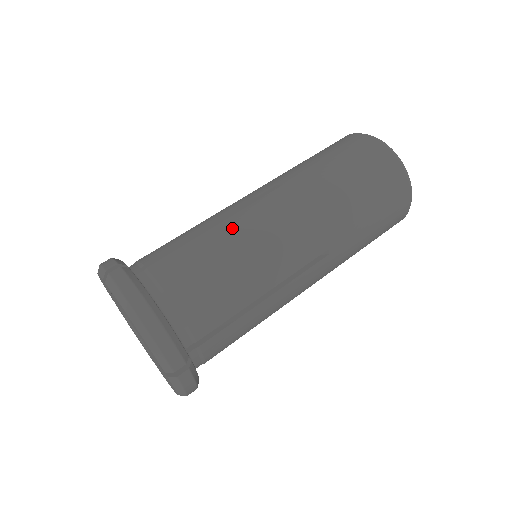
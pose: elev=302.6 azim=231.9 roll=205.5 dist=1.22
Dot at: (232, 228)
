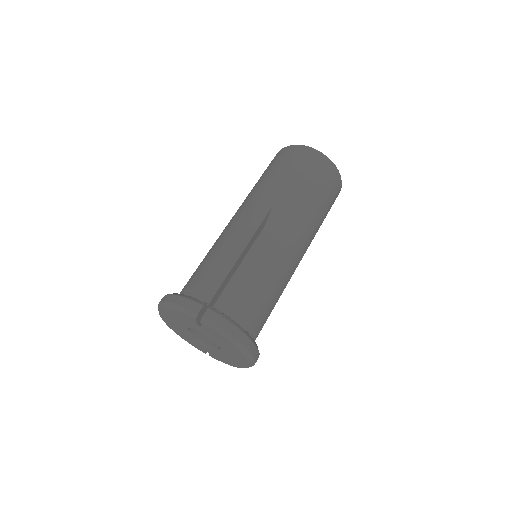
Dot at: (261, 253)
